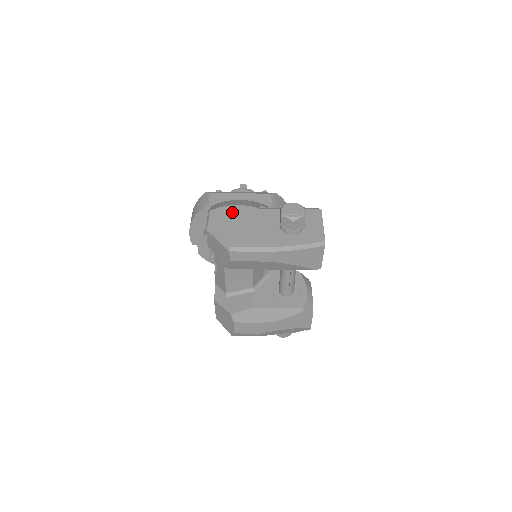
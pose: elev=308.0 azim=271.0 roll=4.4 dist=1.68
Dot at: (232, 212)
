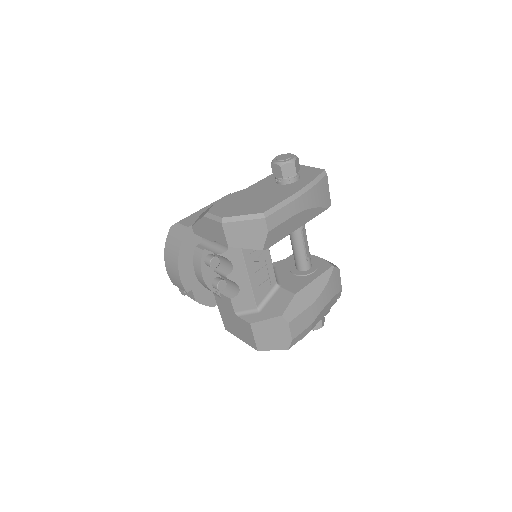
Dot at: (228, 202)
